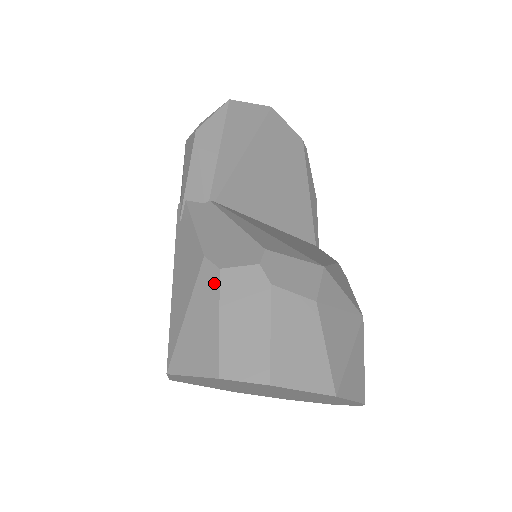
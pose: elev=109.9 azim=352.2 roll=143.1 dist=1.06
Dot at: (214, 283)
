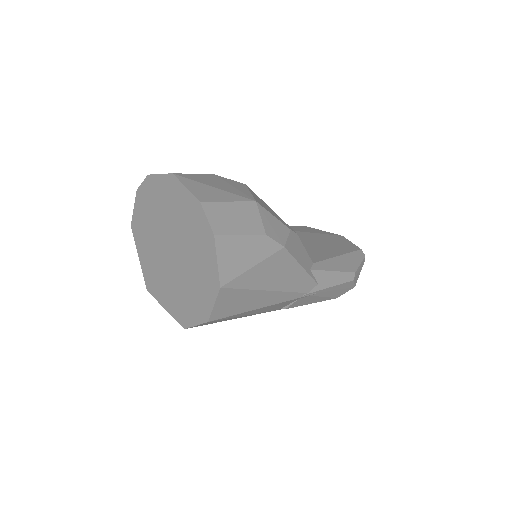
Dot at: occluded
